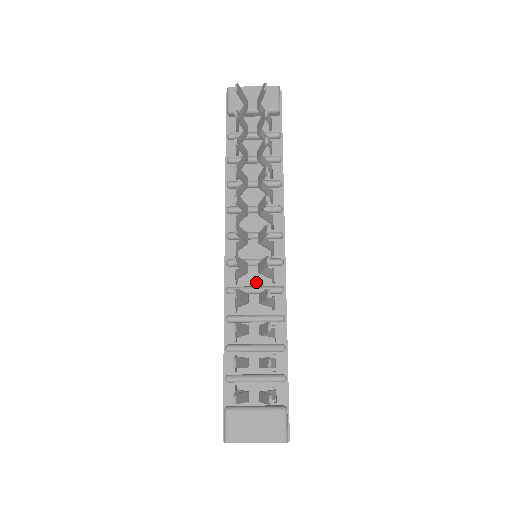
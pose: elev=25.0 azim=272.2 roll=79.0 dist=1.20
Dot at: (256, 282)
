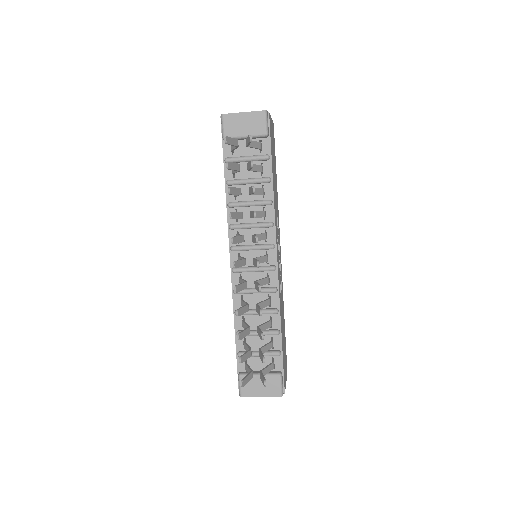
Dot at: occluded
